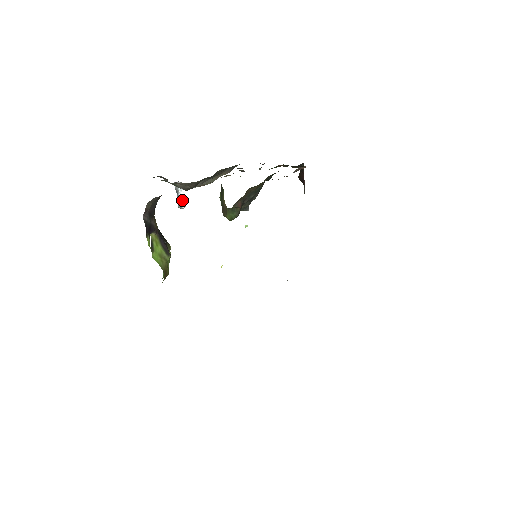
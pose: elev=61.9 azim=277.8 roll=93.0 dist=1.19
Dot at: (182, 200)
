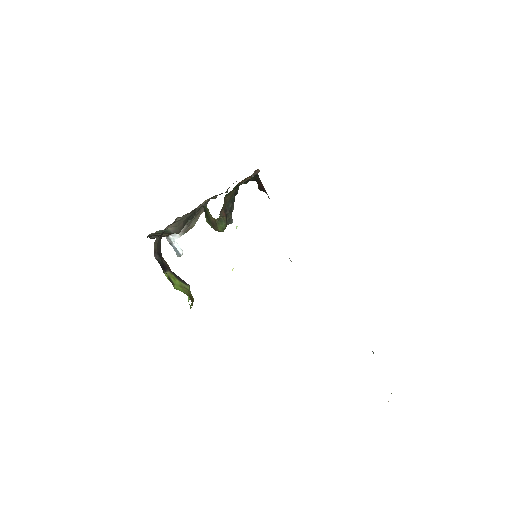
Dot at: (178, 249)
